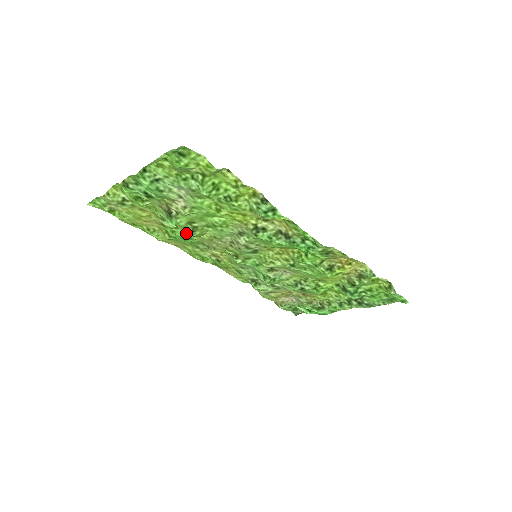
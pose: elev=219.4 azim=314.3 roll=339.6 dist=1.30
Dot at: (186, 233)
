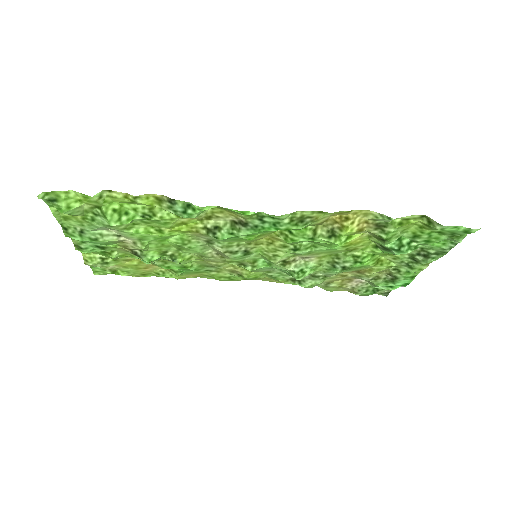
Dot at: (177, 264)
